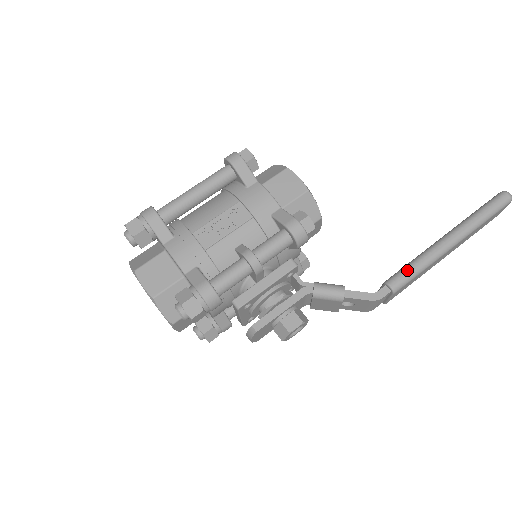
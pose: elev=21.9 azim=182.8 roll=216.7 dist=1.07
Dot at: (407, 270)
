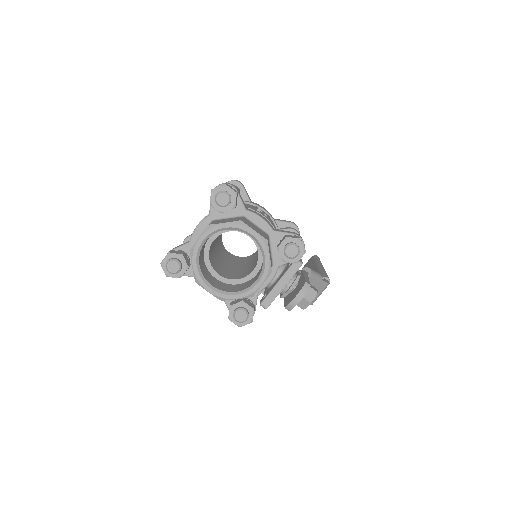
Dot at: (325, 273)
